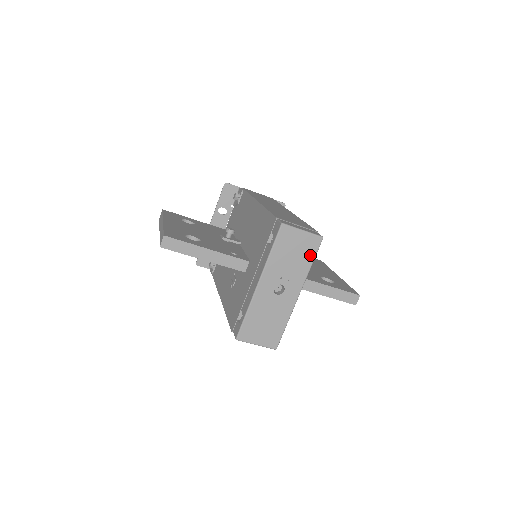
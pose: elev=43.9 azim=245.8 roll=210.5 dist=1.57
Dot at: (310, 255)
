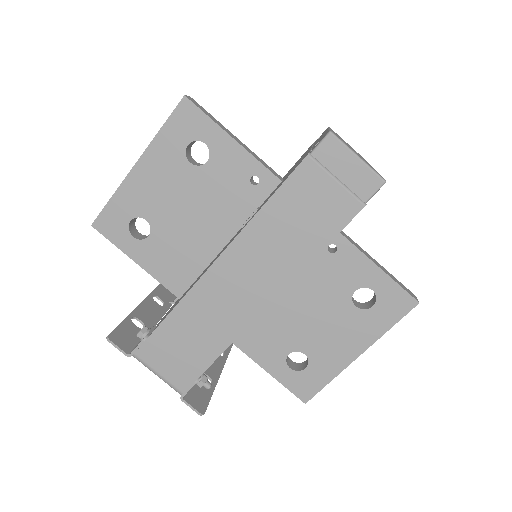
Dot at: occluded
